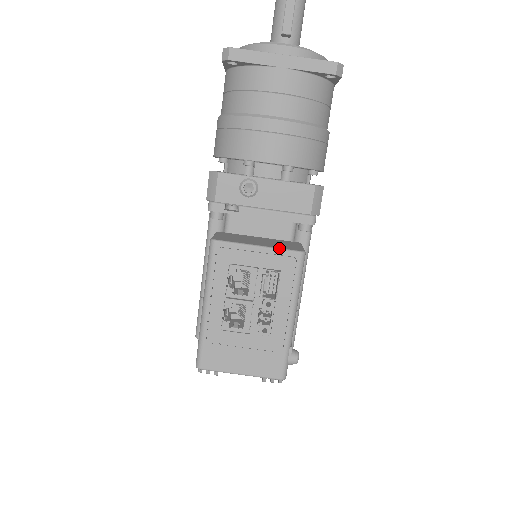
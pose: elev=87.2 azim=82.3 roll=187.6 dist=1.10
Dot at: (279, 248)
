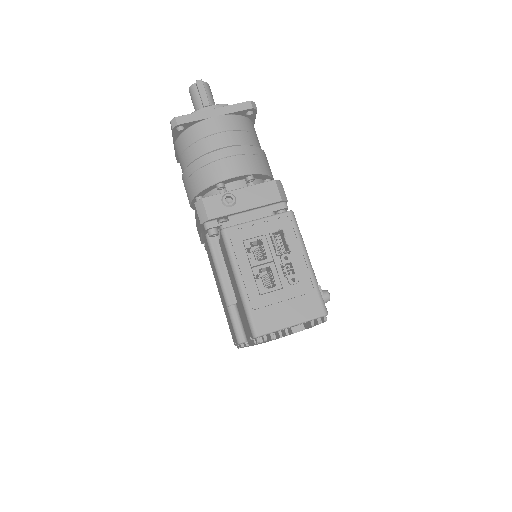
Dot at: (273, 215)
